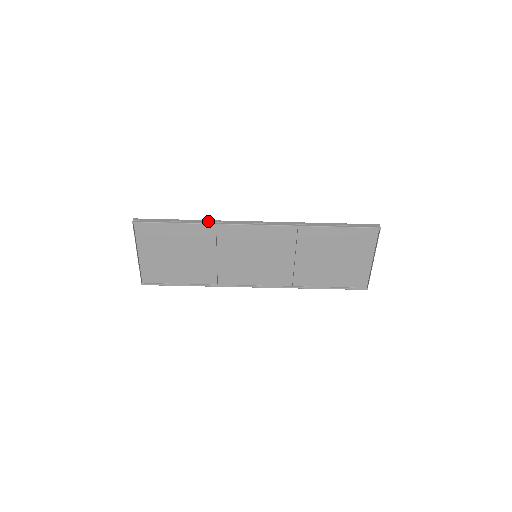
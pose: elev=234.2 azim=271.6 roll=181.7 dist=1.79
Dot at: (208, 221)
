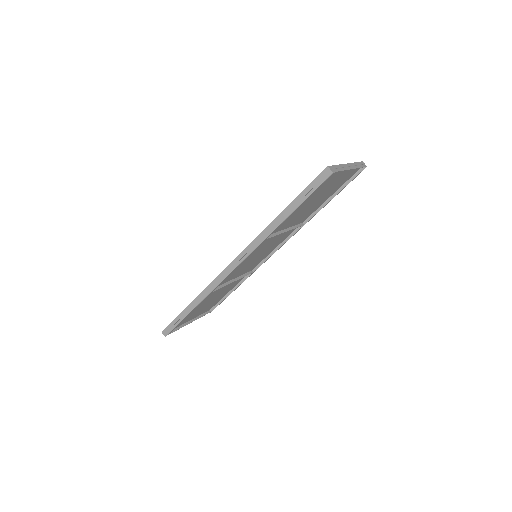
Dot at: (202, 295)
